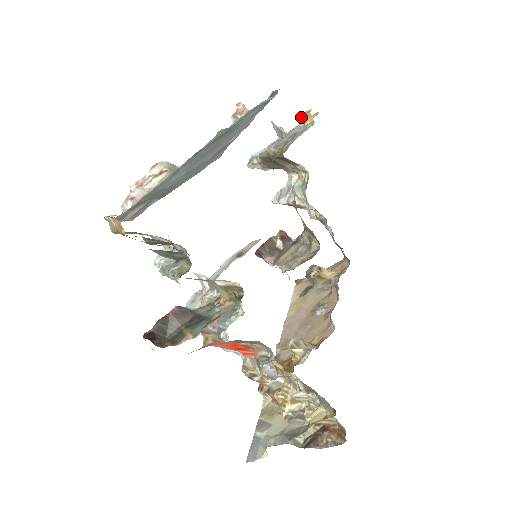
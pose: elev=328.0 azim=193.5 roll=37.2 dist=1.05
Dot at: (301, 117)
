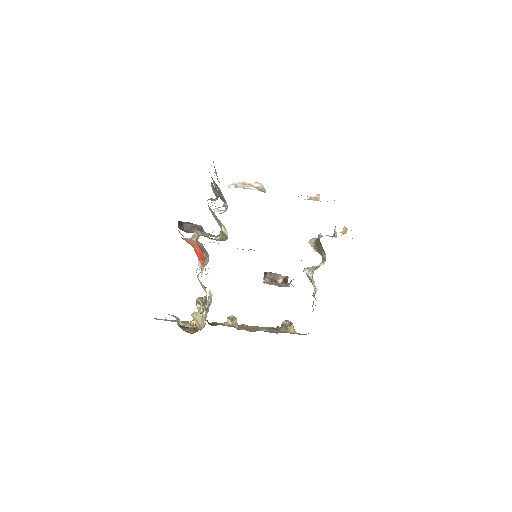
Dot at: occluded
